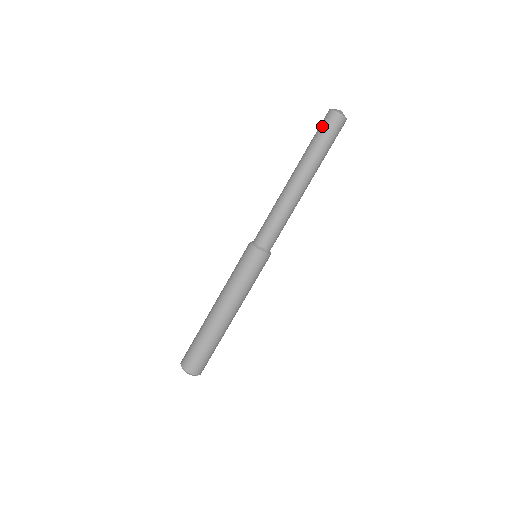
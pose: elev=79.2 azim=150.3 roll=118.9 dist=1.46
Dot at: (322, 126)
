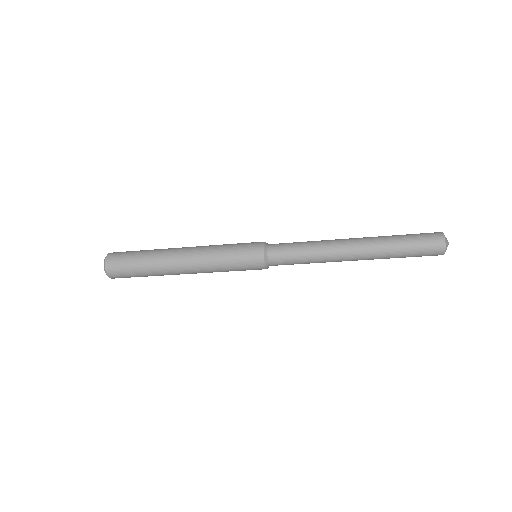
Dot at: (423, 242)
